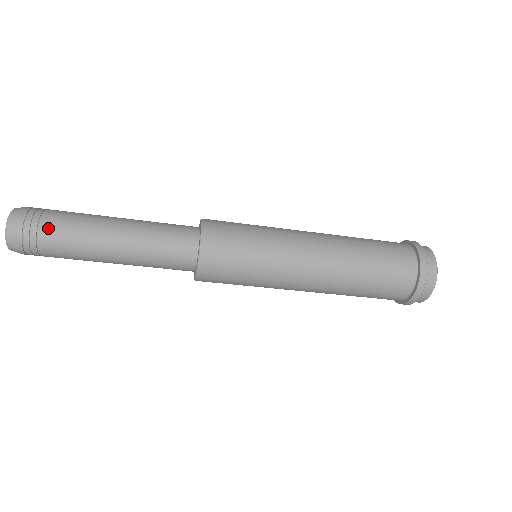
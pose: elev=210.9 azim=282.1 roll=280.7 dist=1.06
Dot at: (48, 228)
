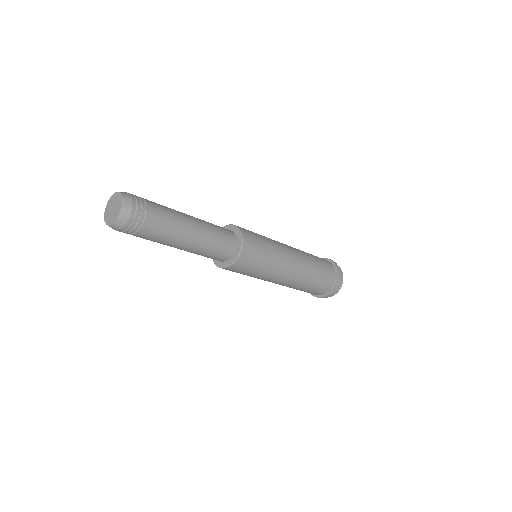
Dot at: (152, 213)
